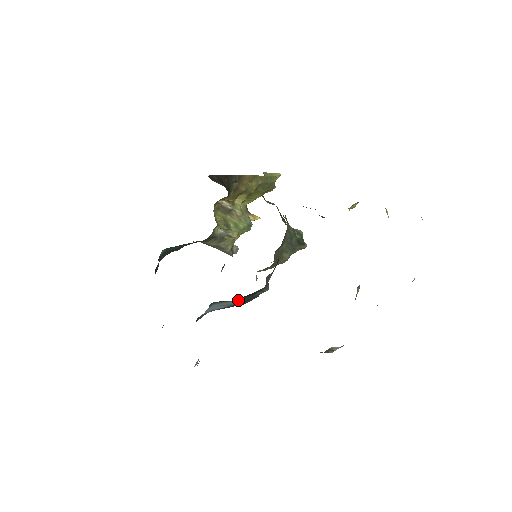
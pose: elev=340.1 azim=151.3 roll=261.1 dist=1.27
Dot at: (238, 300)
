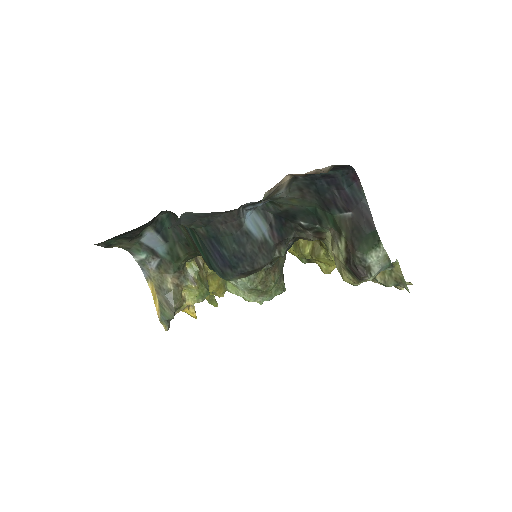
Dot at: (268, 232)
